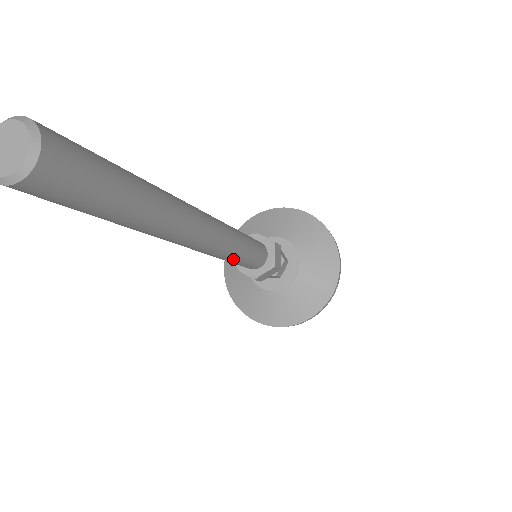
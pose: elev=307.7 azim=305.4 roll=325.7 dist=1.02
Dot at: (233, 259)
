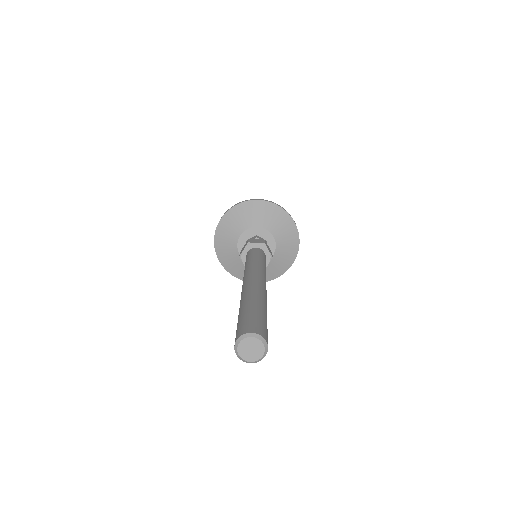
Dot at: occluded
